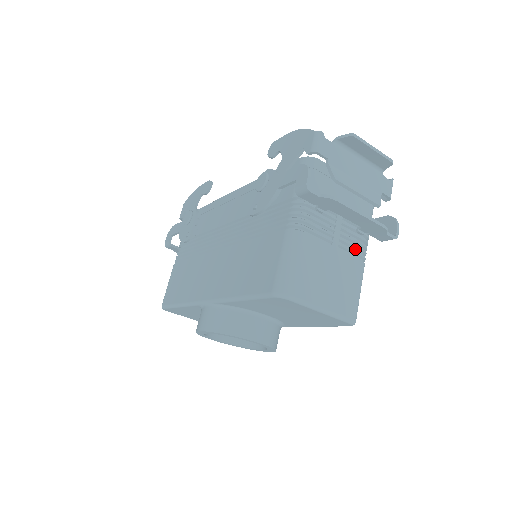
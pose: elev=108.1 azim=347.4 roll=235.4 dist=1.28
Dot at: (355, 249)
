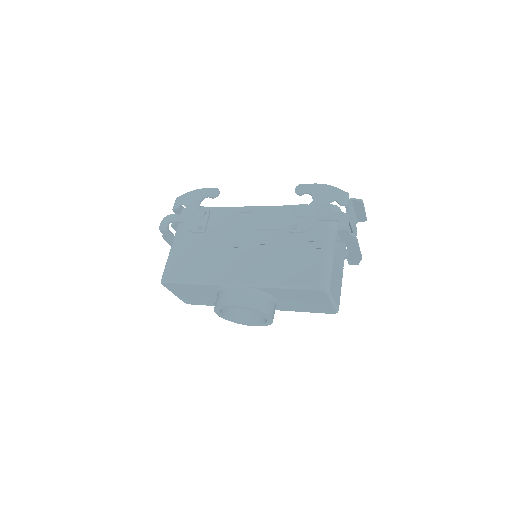
Dot at: (341, 267)
